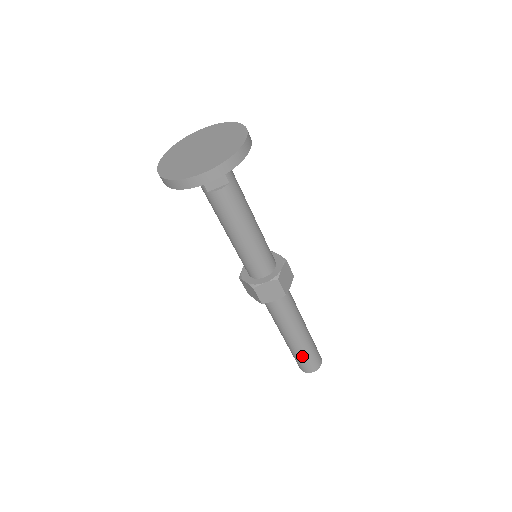
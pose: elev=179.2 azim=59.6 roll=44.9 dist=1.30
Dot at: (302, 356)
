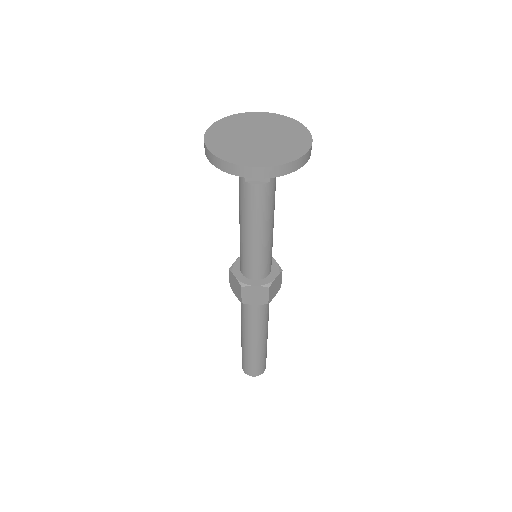
Dot at: (252, 360)
